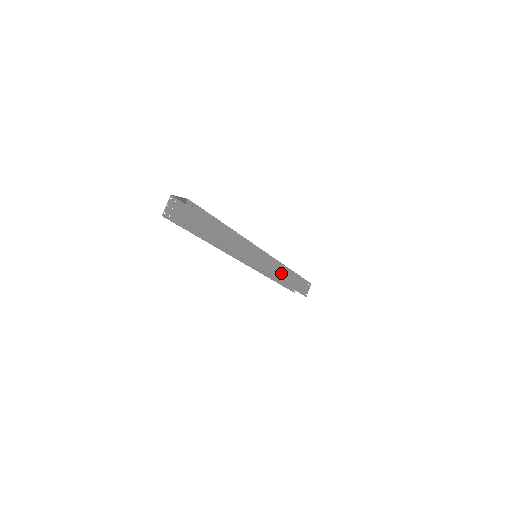
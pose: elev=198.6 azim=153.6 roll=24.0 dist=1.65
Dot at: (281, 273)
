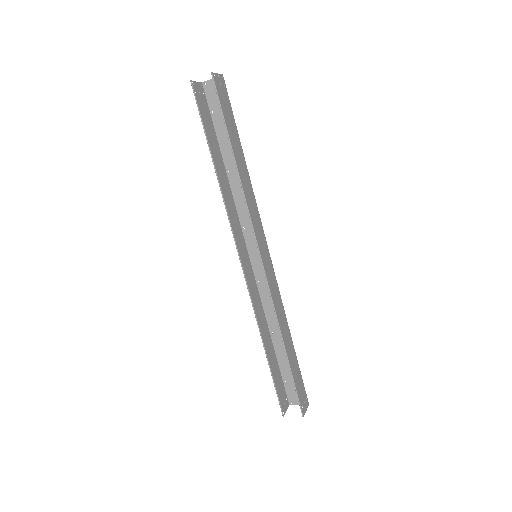
Dot at: (280, 314)
